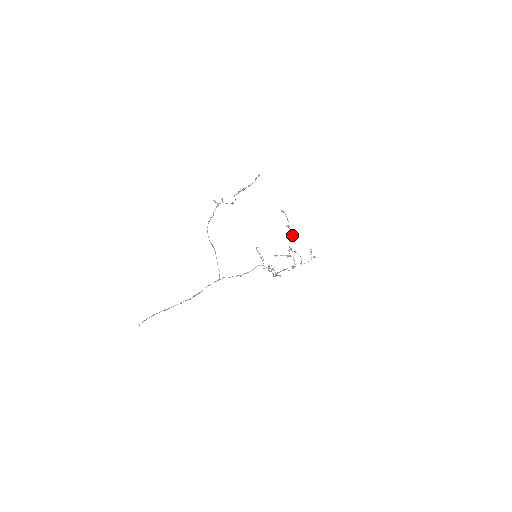
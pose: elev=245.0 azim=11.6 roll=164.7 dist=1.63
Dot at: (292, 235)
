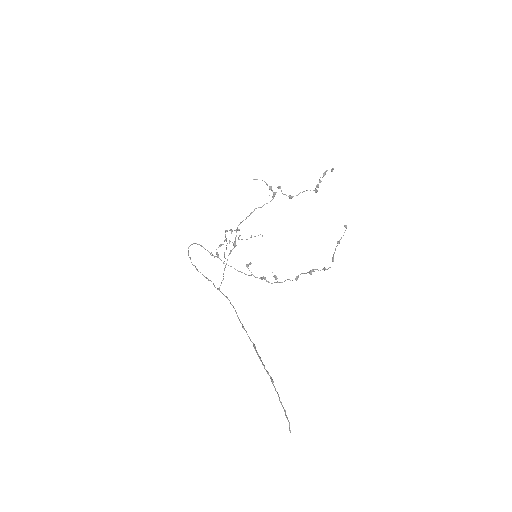
Dot at: occluded
